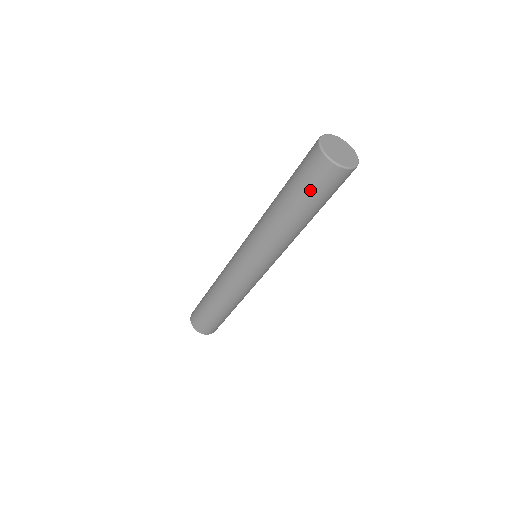
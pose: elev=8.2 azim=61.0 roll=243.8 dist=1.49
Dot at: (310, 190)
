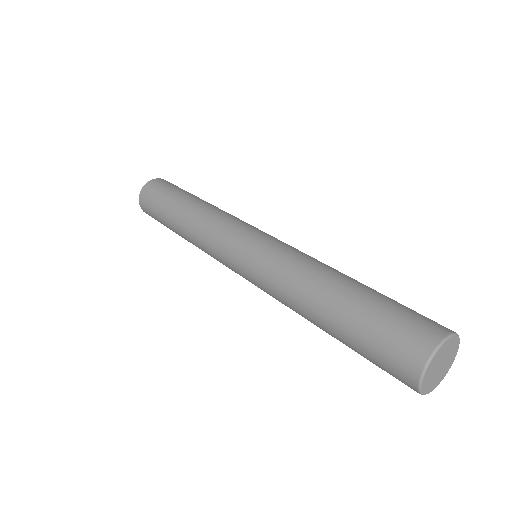
Dot at: (370, 361)
